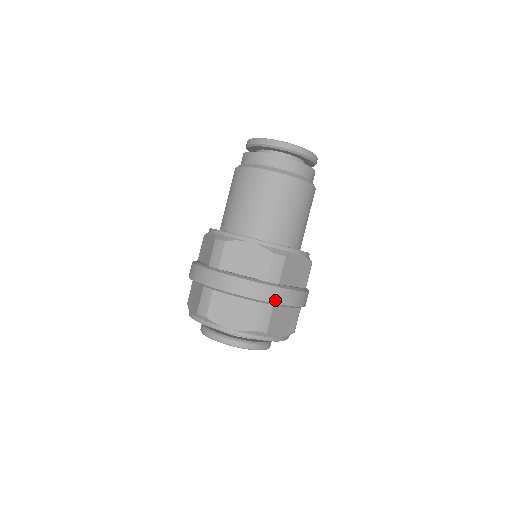
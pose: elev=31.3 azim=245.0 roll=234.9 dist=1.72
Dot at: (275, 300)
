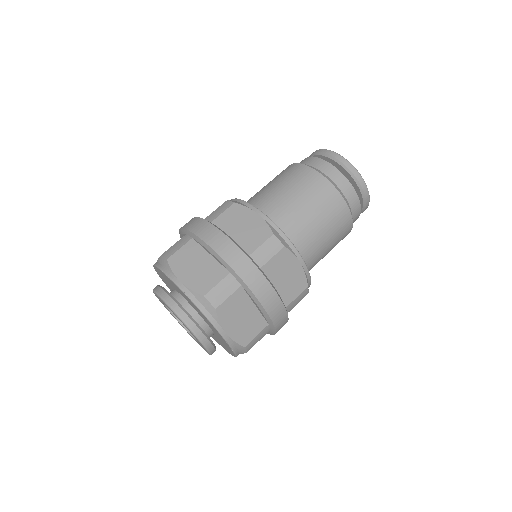
Dot at: (278, 328)
